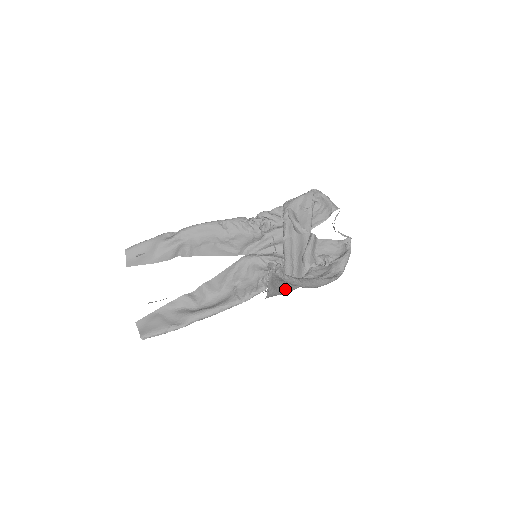
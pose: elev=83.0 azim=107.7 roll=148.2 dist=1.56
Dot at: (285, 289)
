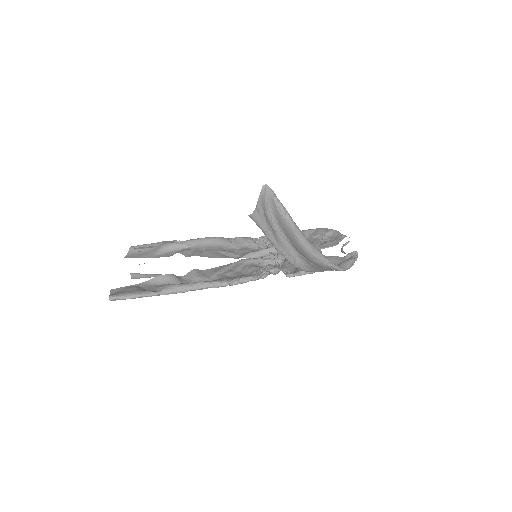
Dot at: (277, 239)
